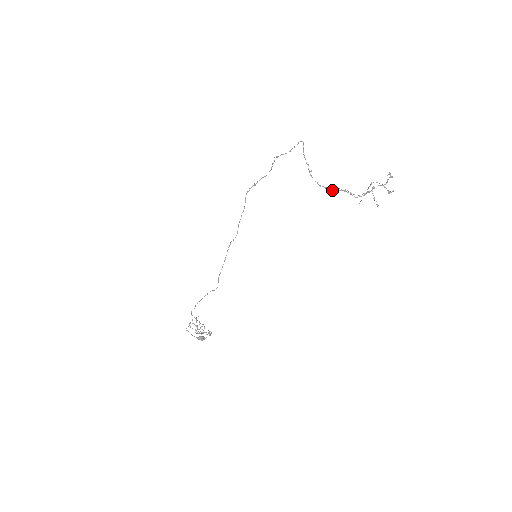
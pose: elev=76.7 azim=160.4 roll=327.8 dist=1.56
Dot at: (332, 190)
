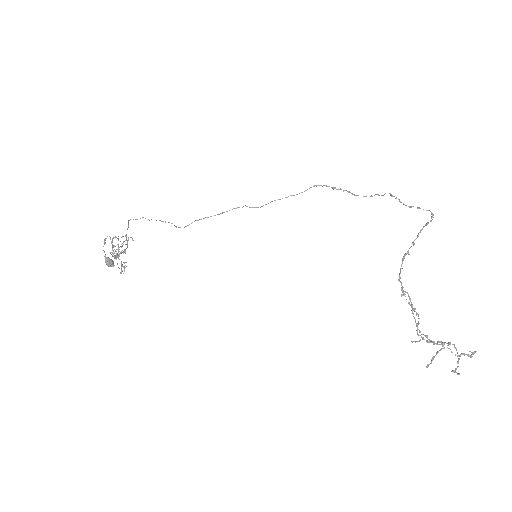
Dot at: occluded
